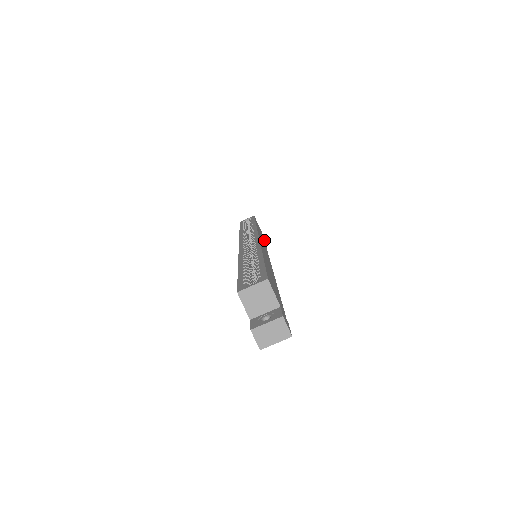
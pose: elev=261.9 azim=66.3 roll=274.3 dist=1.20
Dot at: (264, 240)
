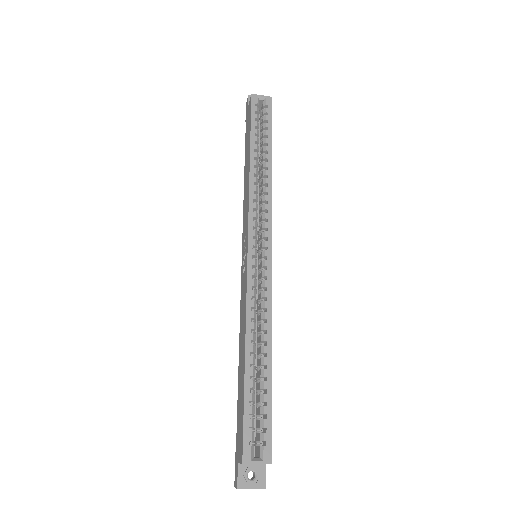
Dot at: occluded
